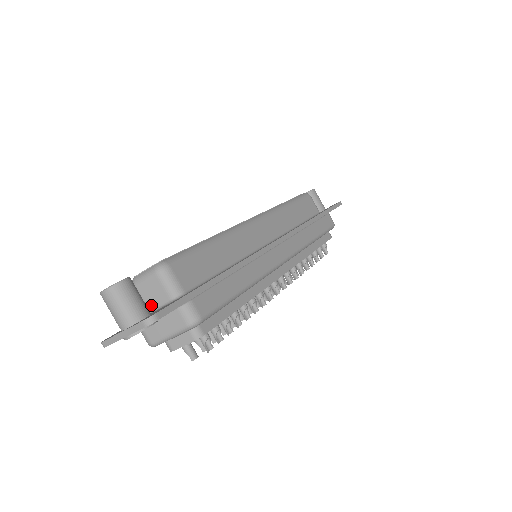
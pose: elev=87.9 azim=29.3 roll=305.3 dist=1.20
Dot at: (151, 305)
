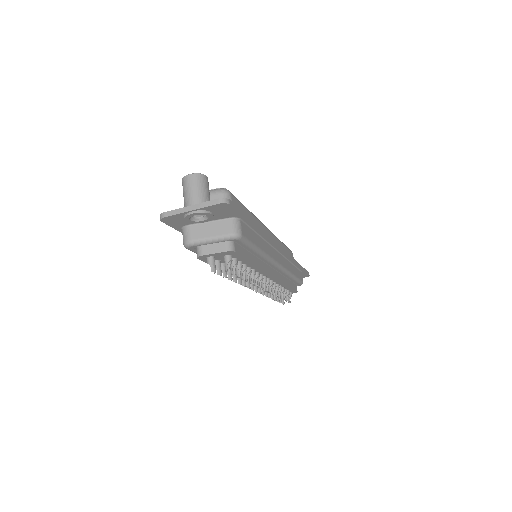
Dot at: occluded
